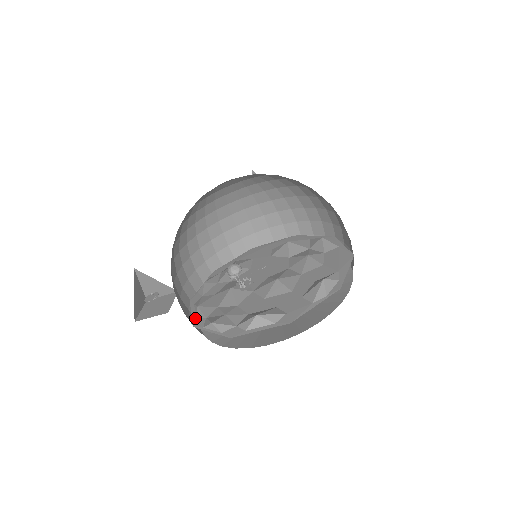
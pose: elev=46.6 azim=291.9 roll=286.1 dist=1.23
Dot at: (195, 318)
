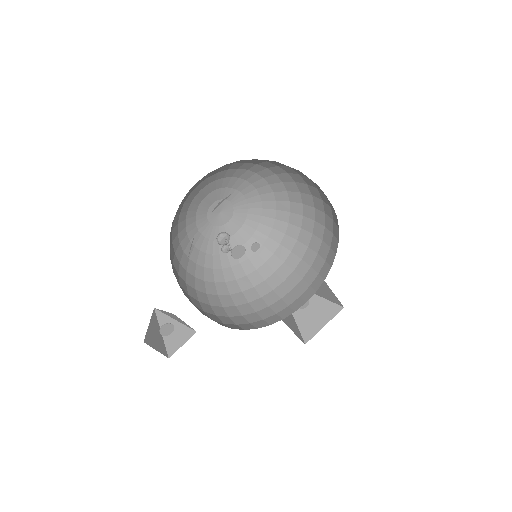
Dot at: occluded
